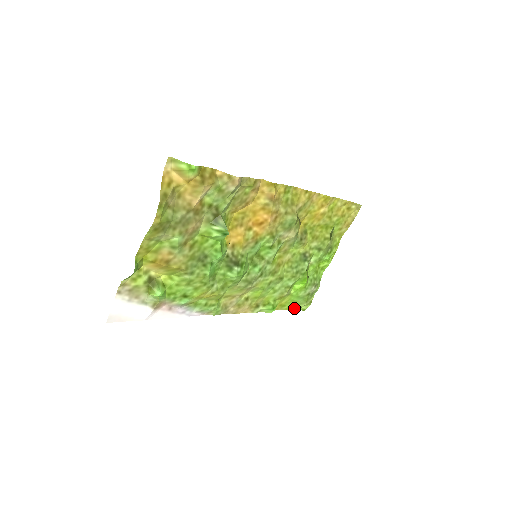
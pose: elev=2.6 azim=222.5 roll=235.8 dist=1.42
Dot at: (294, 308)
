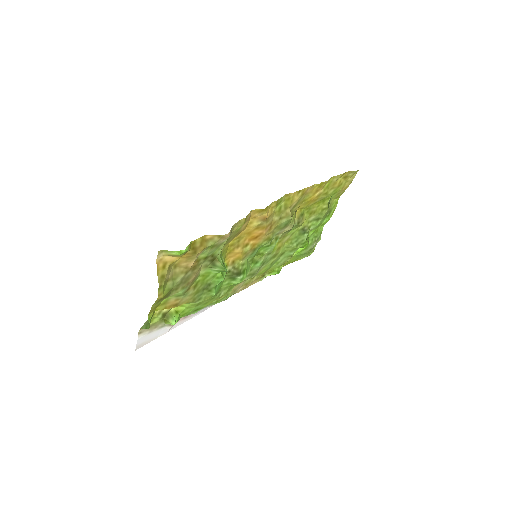
Dot at: (298, 259)
